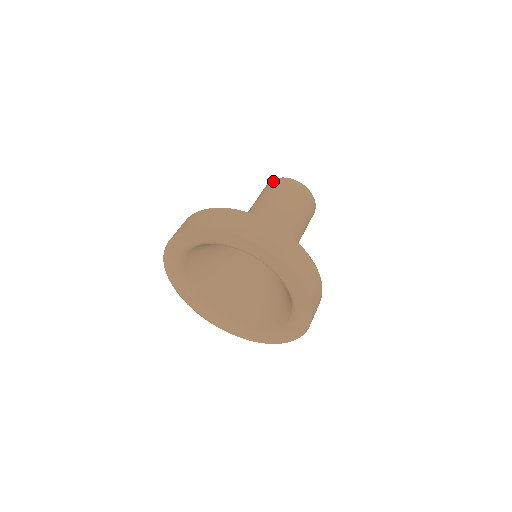
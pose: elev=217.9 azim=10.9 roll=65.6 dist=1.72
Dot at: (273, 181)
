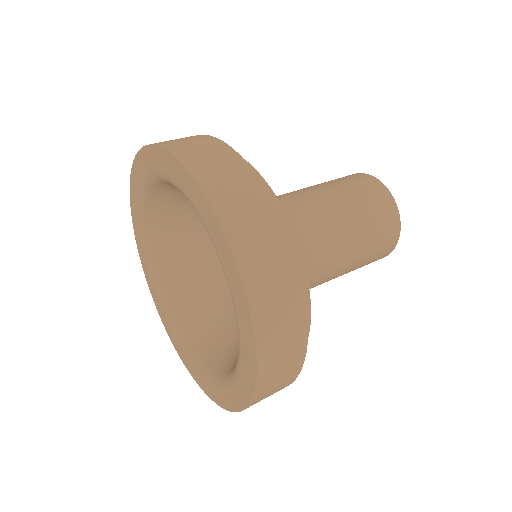
Dot at: (372, 180)
